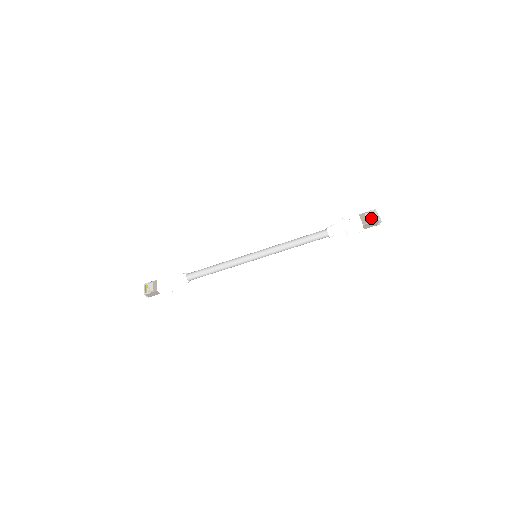
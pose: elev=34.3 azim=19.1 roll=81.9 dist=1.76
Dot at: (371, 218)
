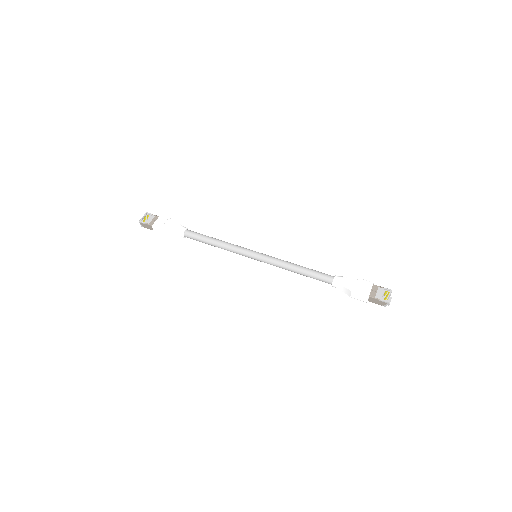
Dot at: (382, 295)
